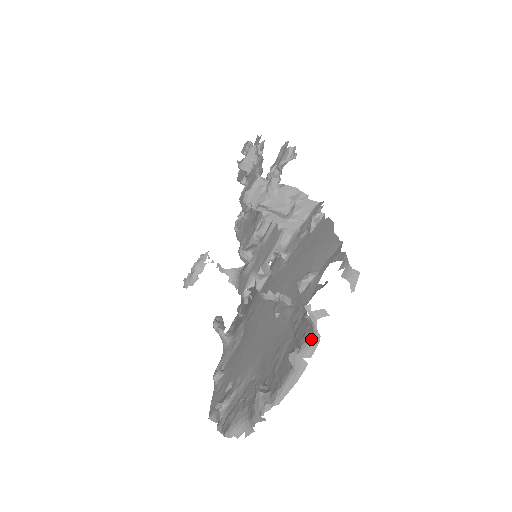
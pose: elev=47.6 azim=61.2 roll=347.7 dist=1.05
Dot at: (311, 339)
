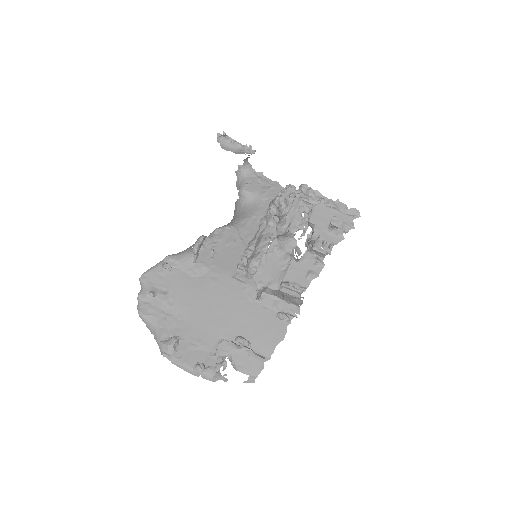
Dot at: (211, 376)
